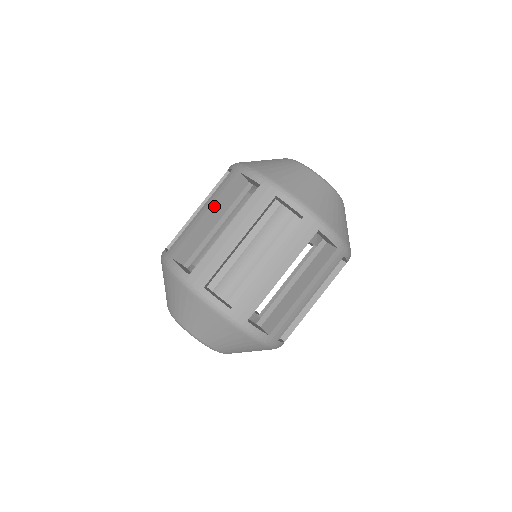
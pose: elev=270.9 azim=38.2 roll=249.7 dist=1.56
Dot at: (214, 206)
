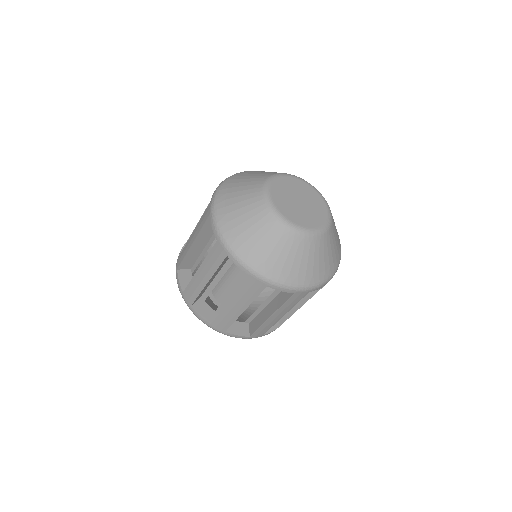
Dot at: occluded
